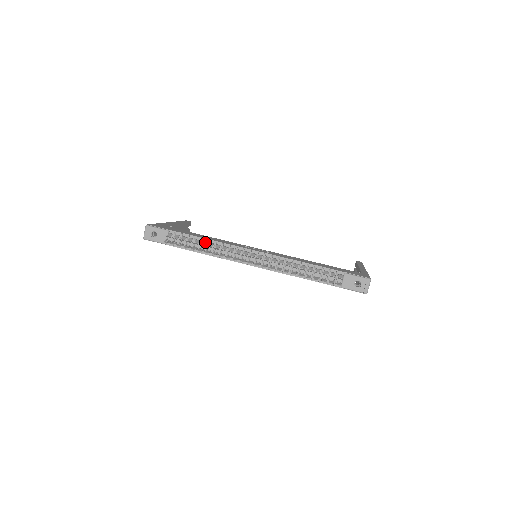
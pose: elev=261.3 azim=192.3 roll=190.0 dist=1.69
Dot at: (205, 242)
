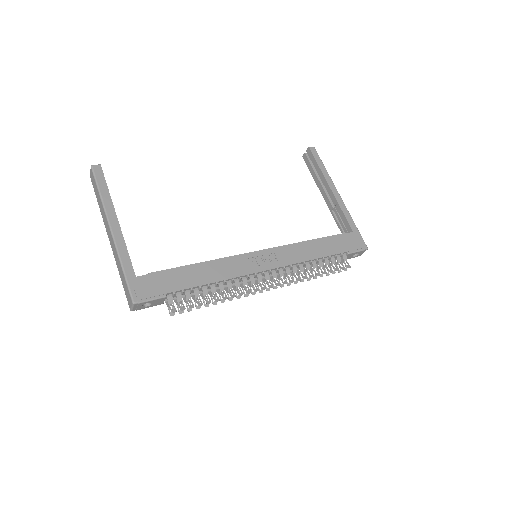
Dot at: (214, 288)
